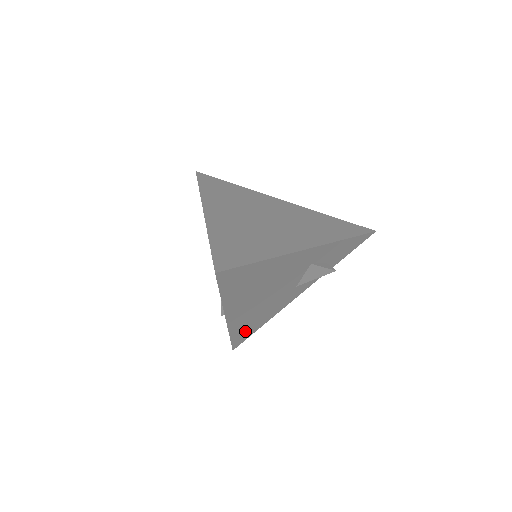
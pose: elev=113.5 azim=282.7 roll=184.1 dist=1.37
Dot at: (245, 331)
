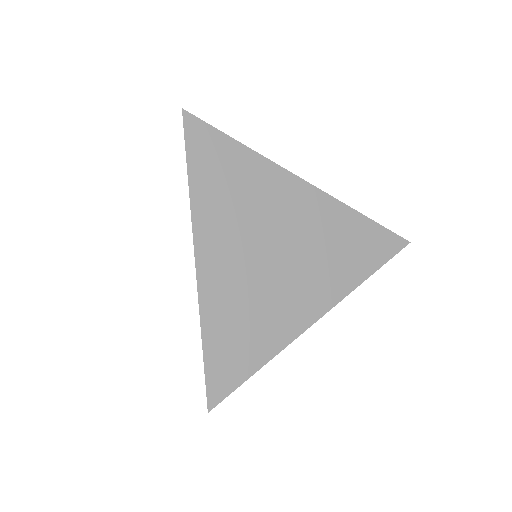
Dot at: occluded
